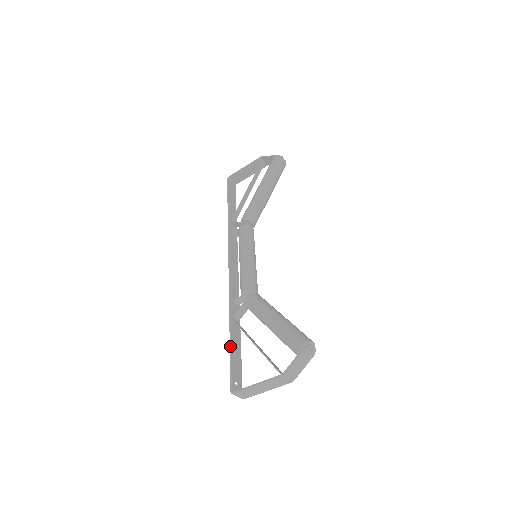
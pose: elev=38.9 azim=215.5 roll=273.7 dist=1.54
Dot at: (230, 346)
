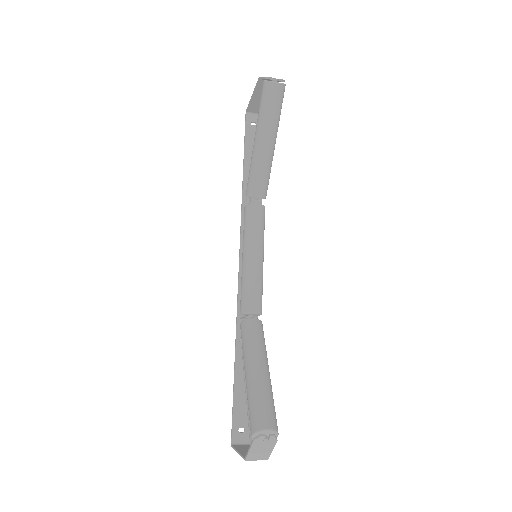
Dot at: (233, 384)
